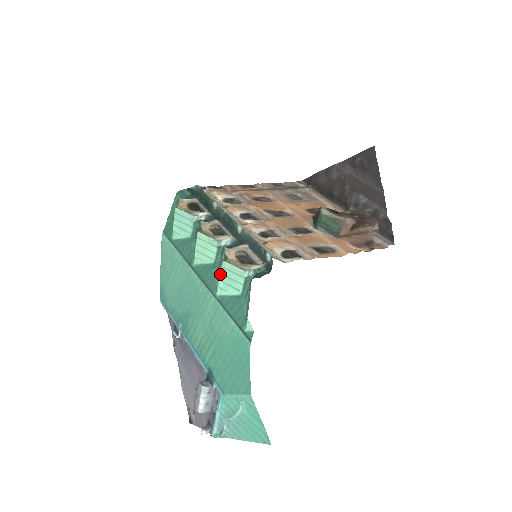
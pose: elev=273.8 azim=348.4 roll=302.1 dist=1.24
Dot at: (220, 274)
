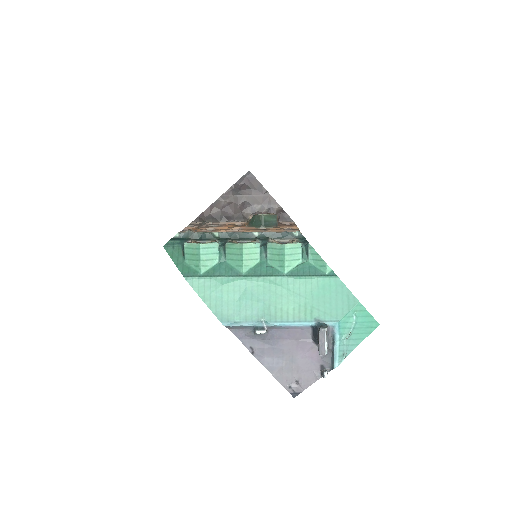
Dot at: (285, 255)
